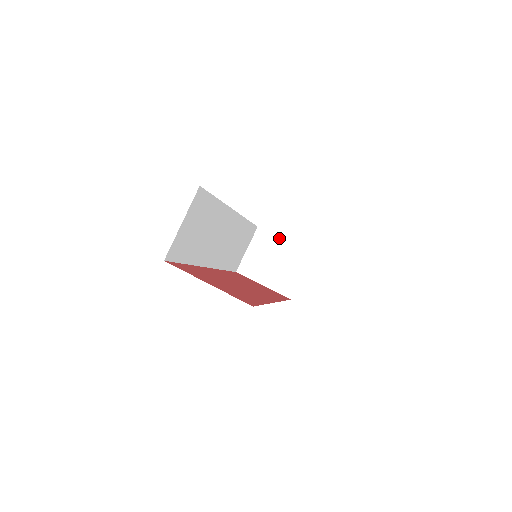
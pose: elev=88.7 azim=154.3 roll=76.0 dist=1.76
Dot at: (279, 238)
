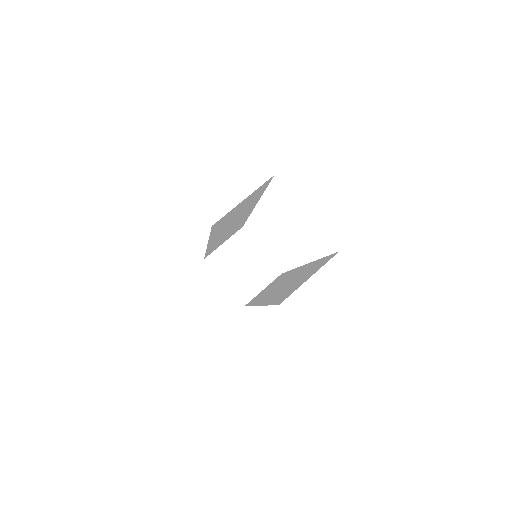
Dot at: (257, 246)
